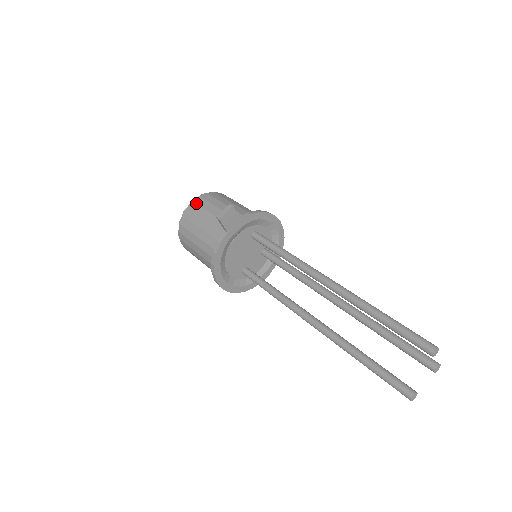
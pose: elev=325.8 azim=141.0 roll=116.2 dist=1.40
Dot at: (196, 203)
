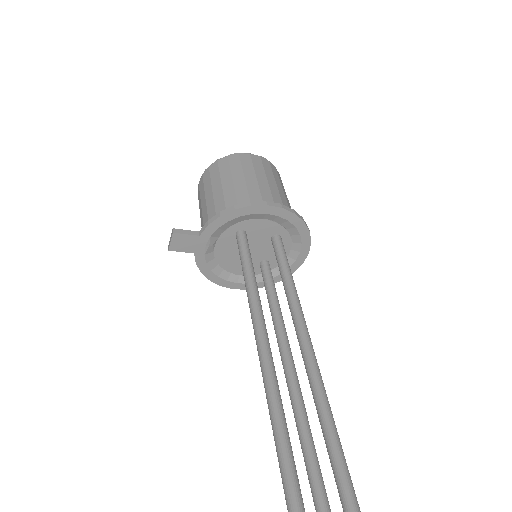
Dot at: (199, 188)
